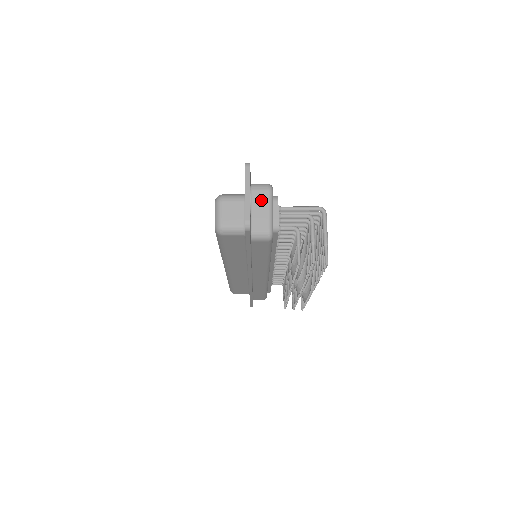
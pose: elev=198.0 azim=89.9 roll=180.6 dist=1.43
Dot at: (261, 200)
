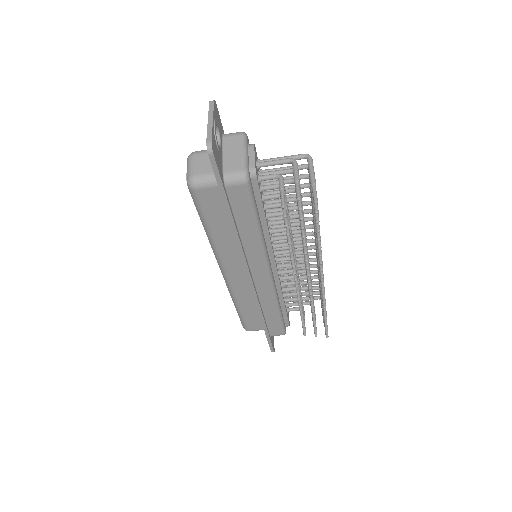
Dot at: (233, 144)
